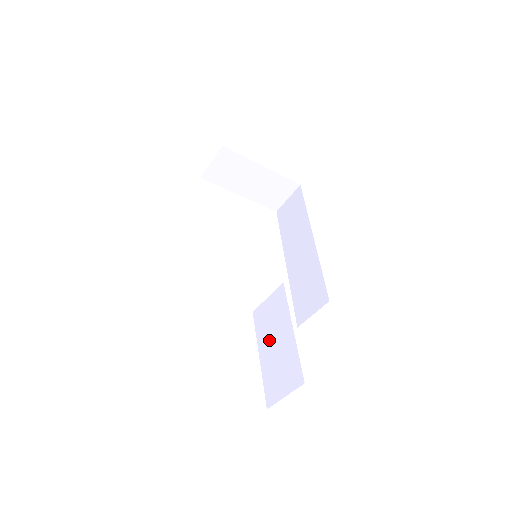
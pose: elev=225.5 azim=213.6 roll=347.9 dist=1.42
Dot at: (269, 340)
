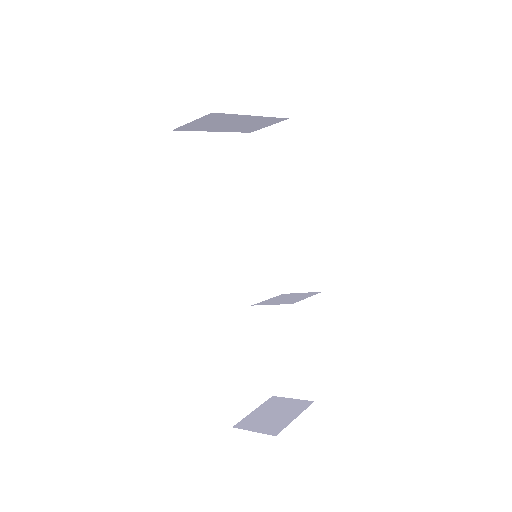
Dot at: (274, 345)
